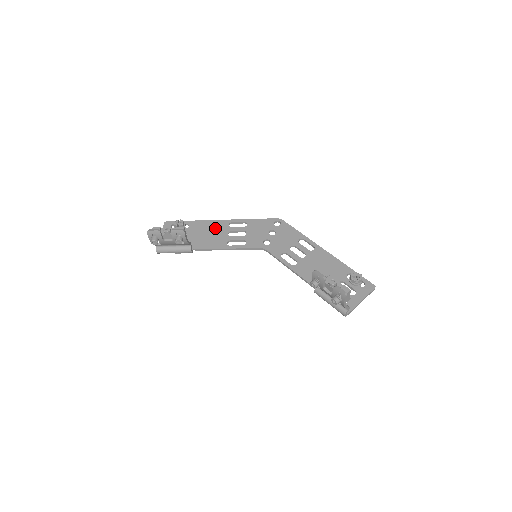
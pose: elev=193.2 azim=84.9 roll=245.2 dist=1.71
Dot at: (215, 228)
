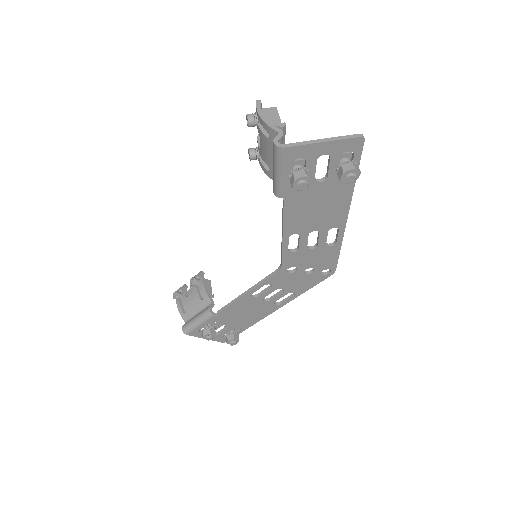
Dot at: (258, 309)
